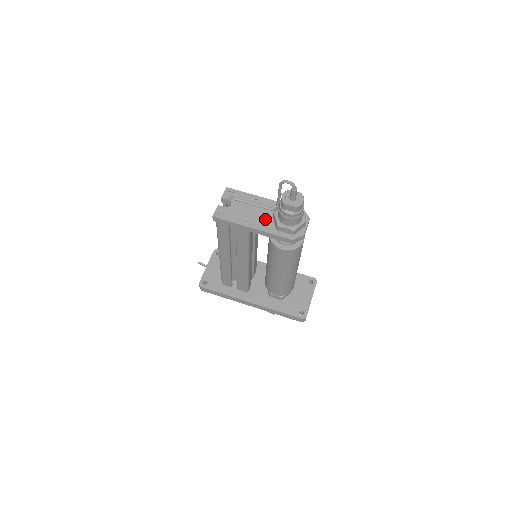
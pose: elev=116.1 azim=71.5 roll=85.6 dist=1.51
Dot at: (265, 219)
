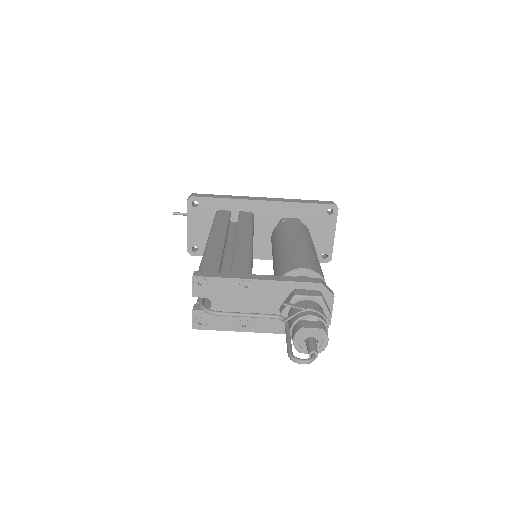
Dot at: occluded
